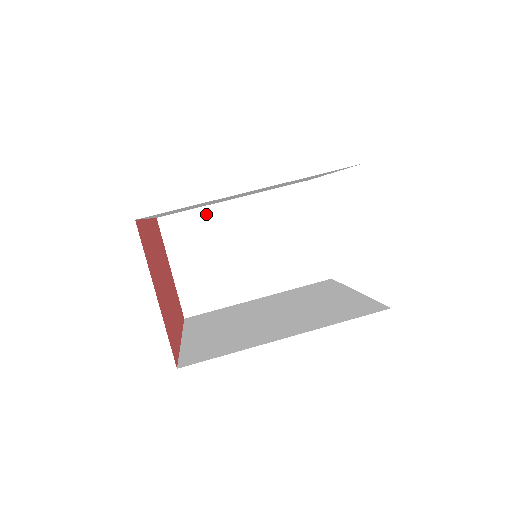
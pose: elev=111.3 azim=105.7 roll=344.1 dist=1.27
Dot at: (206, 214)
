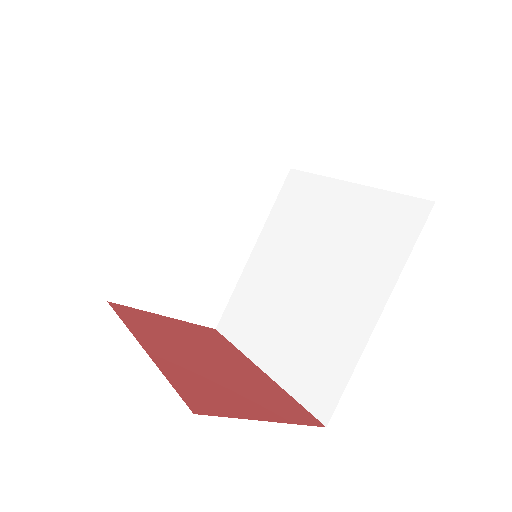
Dot at: (142, 247)
